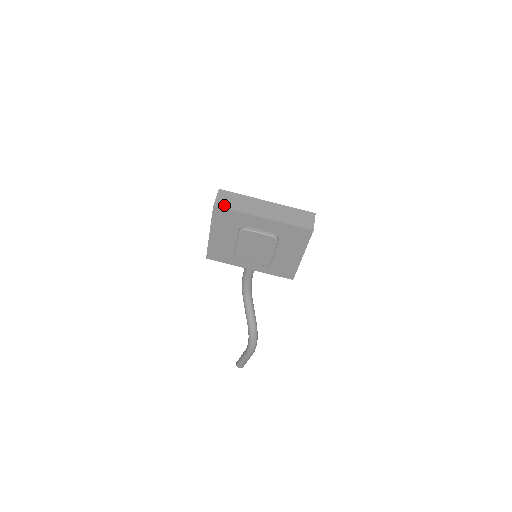
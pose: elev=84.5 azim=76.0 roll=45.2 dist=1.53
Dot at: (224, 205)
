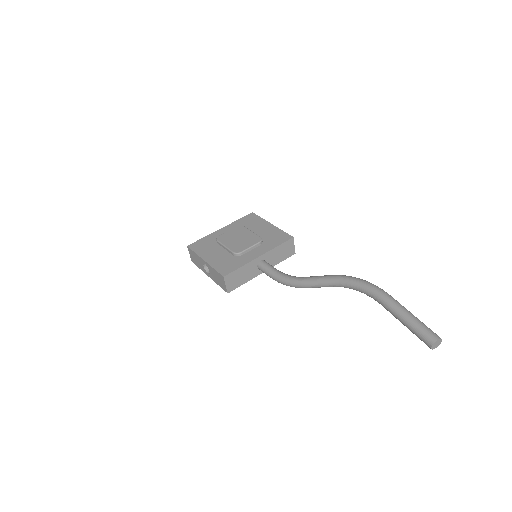
Dot at: occluded
